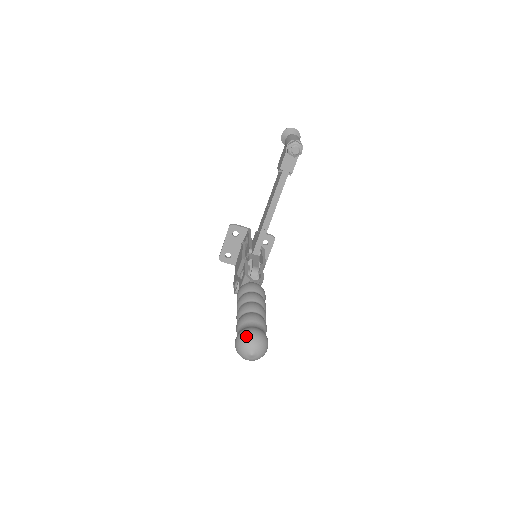
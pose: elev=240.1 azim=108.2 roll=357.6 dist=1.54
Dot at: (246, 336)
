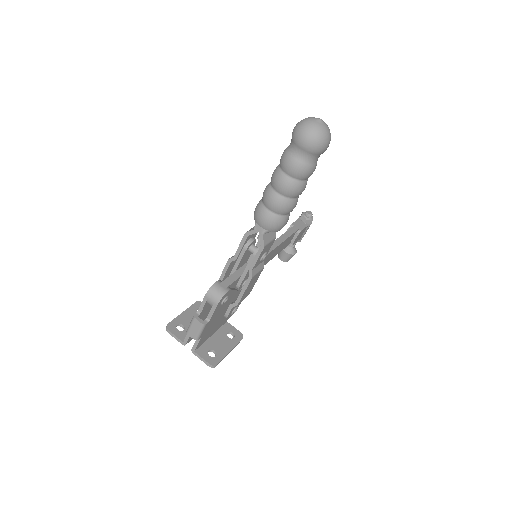
Dot at: occluded
